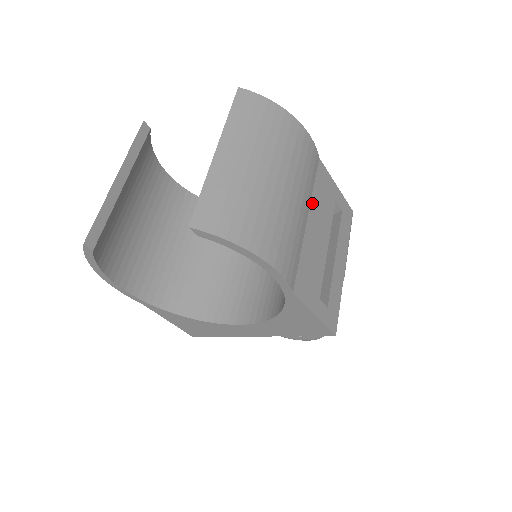
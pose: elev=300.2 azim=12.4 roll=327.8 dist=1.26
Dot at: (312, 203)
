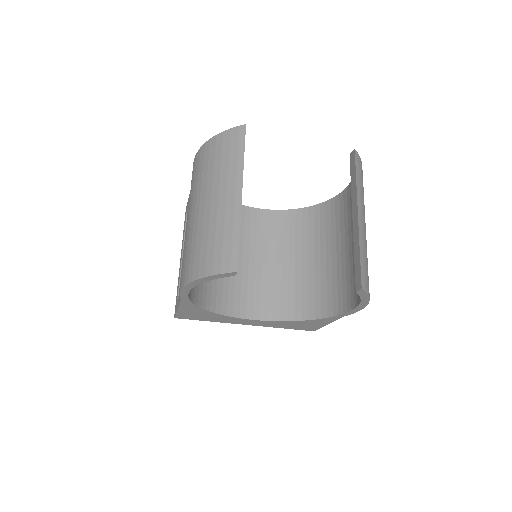
Dot at: occluded
